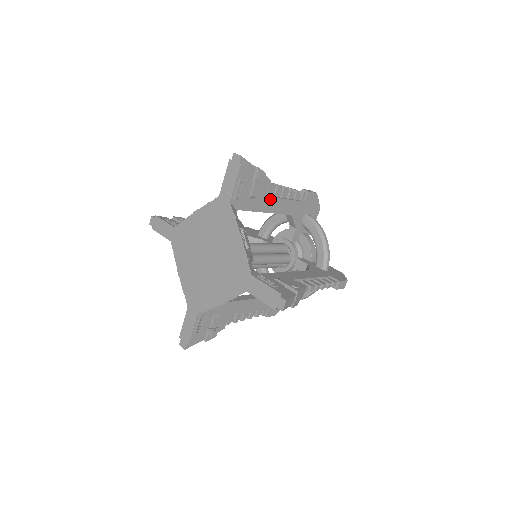
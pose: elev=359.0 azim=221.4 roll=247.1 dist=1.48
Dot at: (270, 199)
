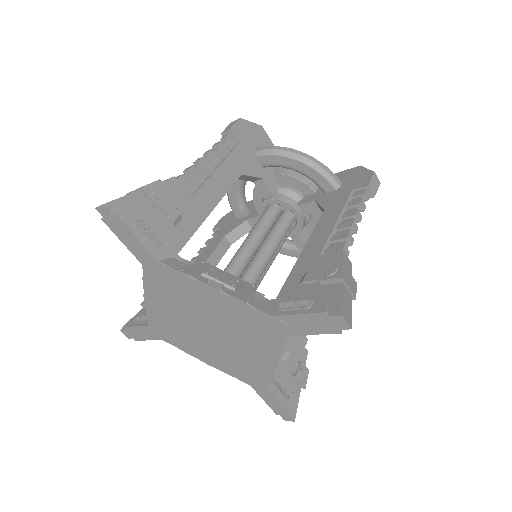
Dot at: occluded
